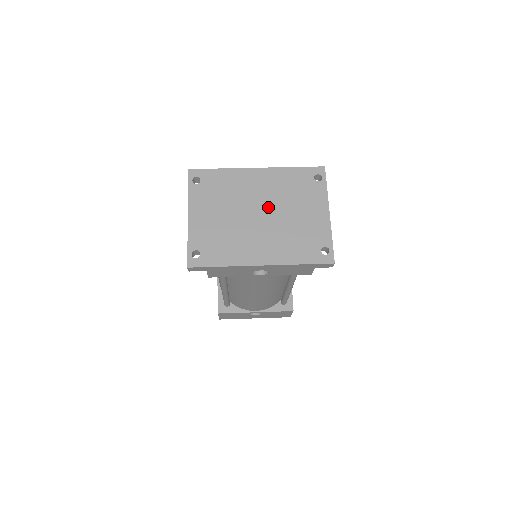
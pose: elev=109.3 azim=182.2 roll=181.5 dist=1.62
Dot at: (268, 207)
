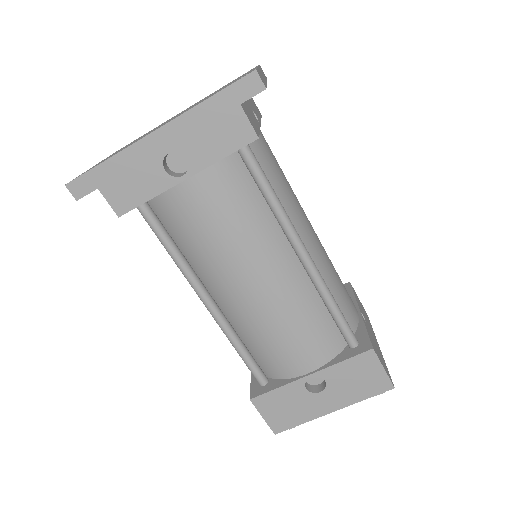
Dot at: occluded
